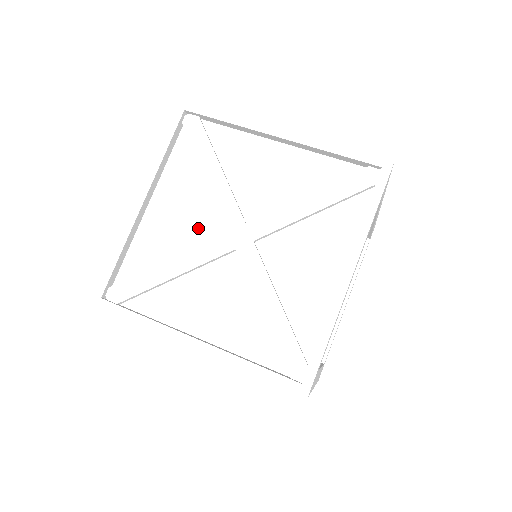
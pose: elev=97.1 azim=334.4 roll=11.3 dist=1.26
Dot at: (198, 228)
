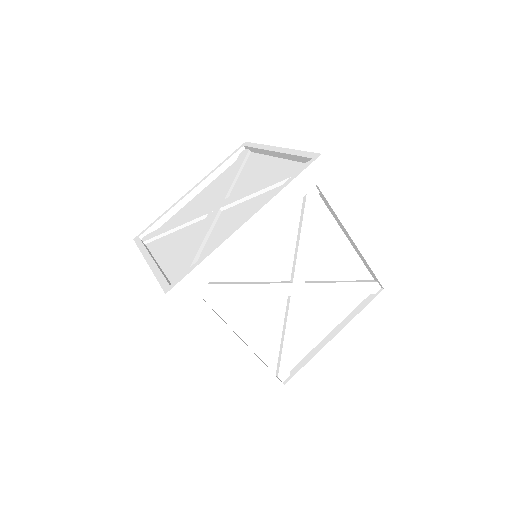
Dot at: (205, 205)
